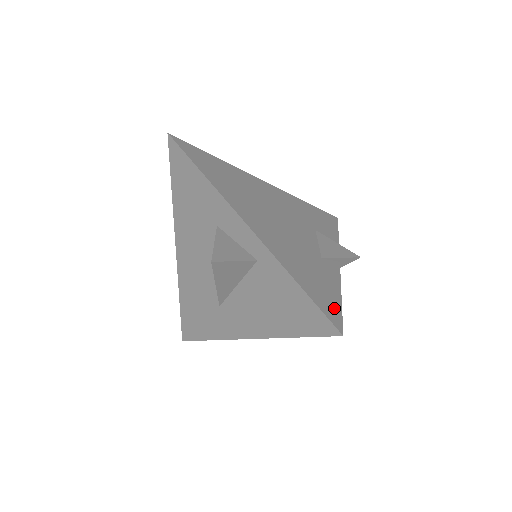
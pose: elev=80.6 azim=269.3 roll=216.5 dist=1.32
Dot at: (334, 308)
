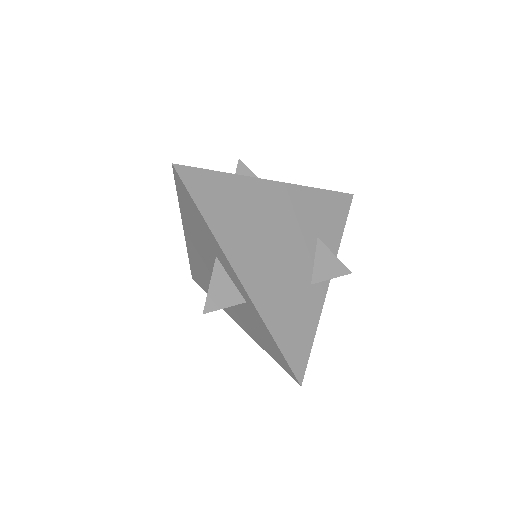
Dot at: (303, 354)
